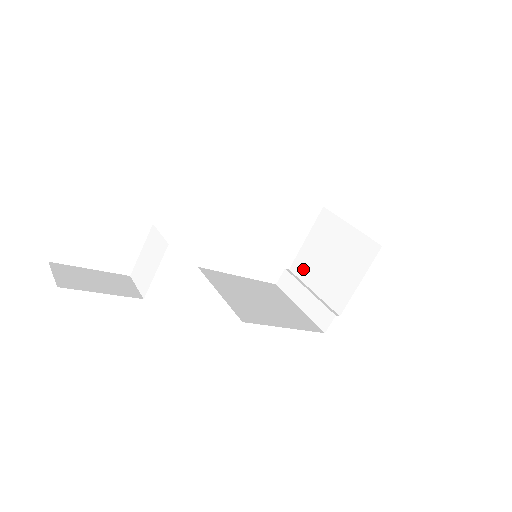
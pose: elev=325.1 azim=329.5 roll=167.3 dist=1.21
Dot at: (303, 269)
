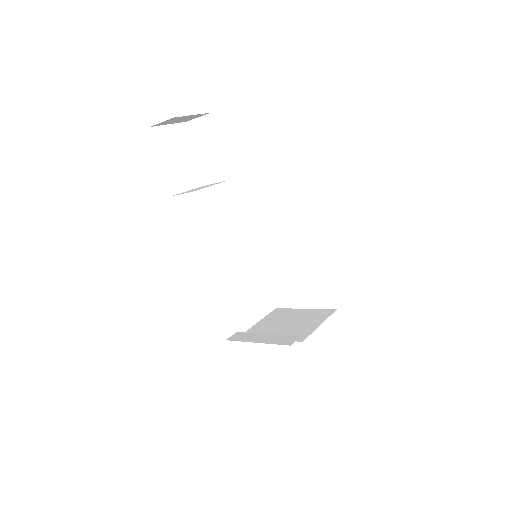
Dot at: occluded
